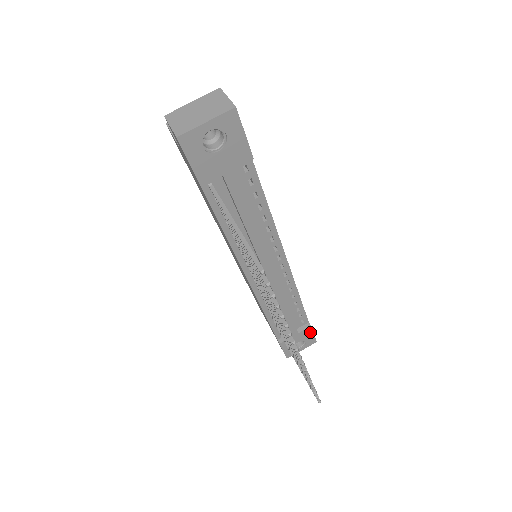
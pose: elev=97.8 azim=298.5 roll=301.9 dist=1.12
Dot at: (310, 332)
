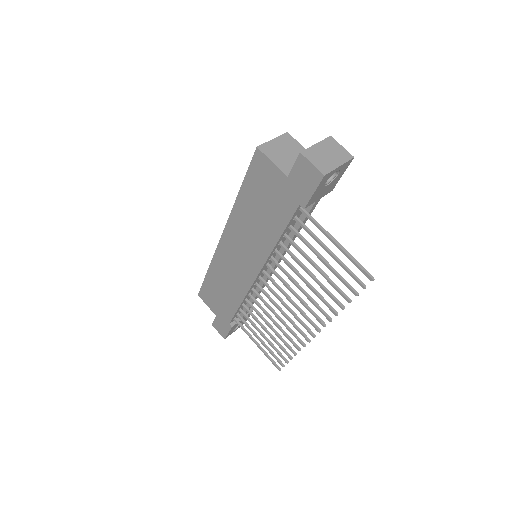
Dot at: (249, 315)
